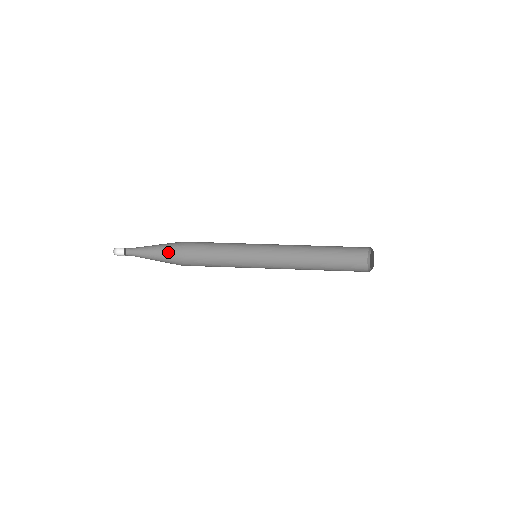
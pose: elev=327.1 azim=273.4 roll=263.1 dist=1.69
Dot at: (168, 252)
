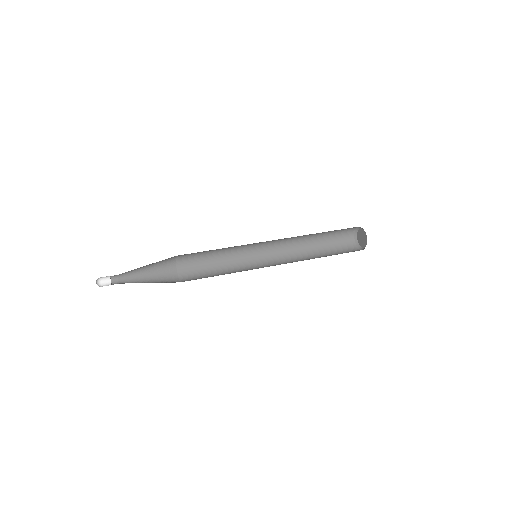
Dot at: (158, 266)
